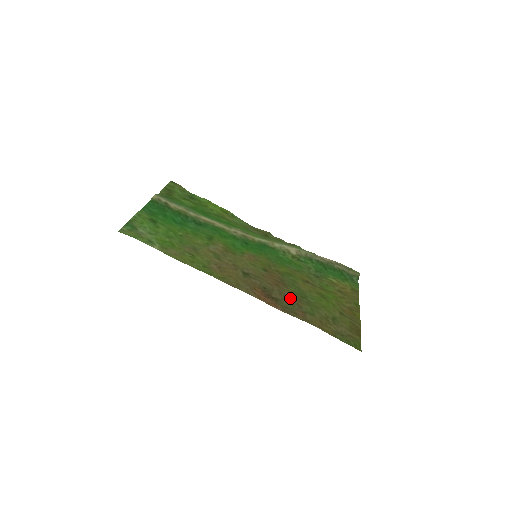
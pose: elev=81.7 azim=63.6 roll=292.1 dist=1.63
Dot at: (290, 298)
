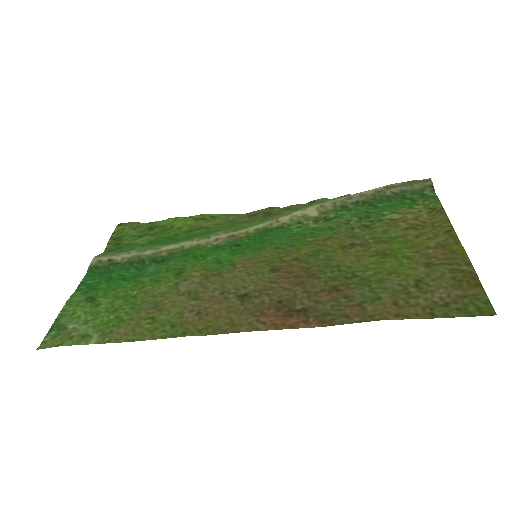
Dot at: (328, 293)
